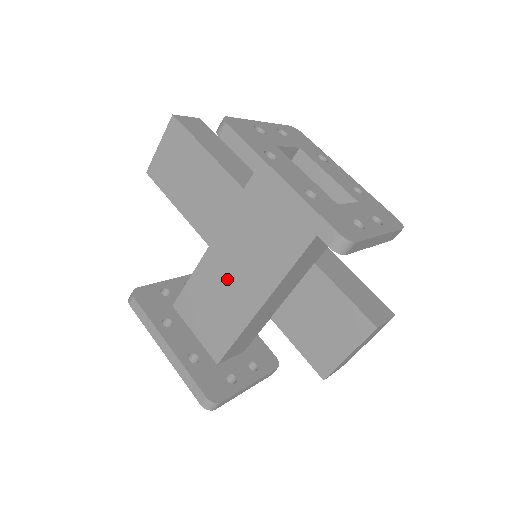
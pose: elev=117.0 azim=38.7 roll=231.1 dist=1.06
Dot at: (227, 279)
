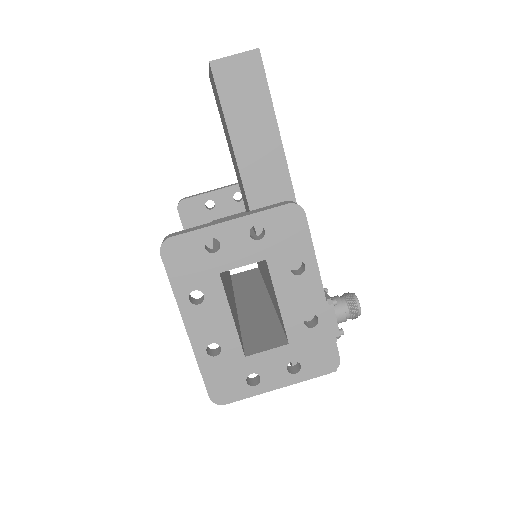
Dot at: occluded
